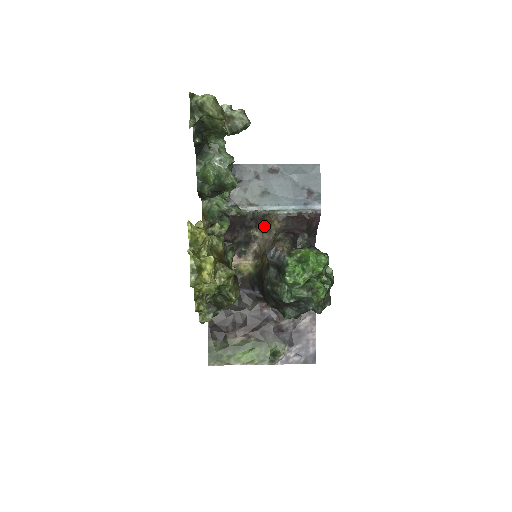
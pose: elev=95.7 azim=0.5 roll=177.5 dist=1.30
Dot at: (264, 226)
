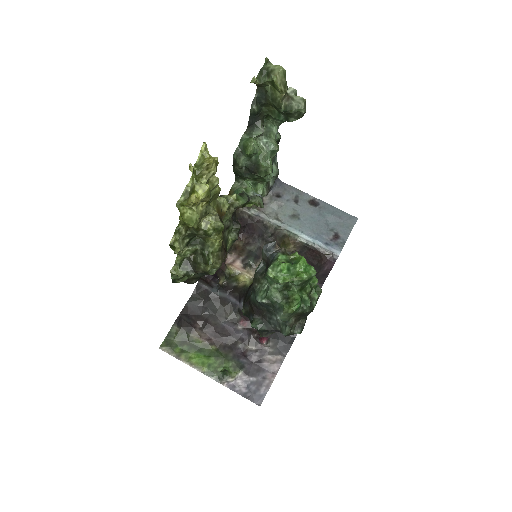
Dot at: (280, 247)
